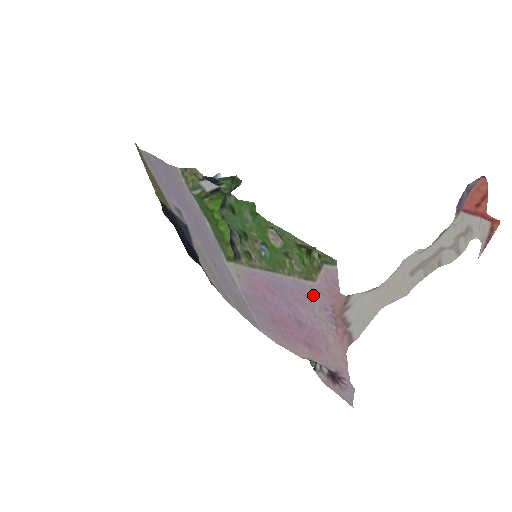
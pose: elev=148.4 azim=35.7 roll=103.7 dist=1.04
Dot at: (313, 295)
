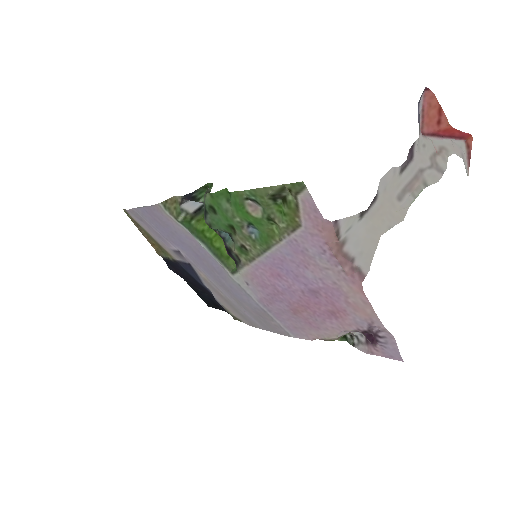
Dot at: (307, 245)
